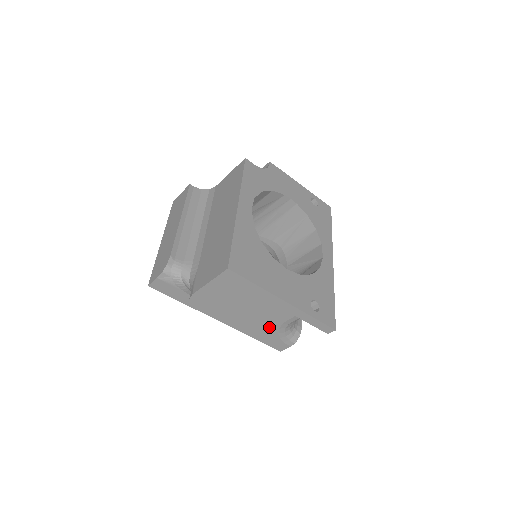
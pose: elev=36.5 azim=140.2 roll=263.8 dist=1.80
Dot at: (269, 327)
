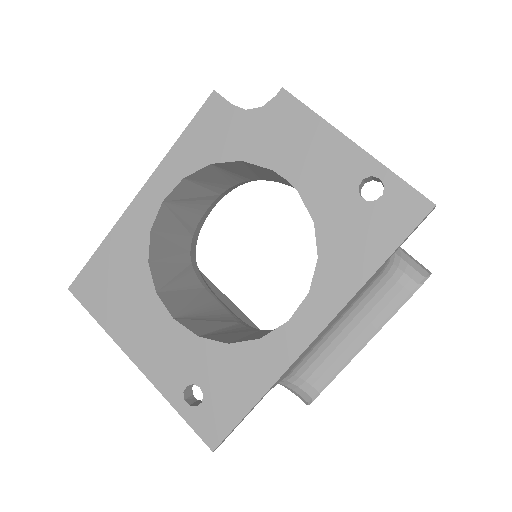
Dot at: occluded
